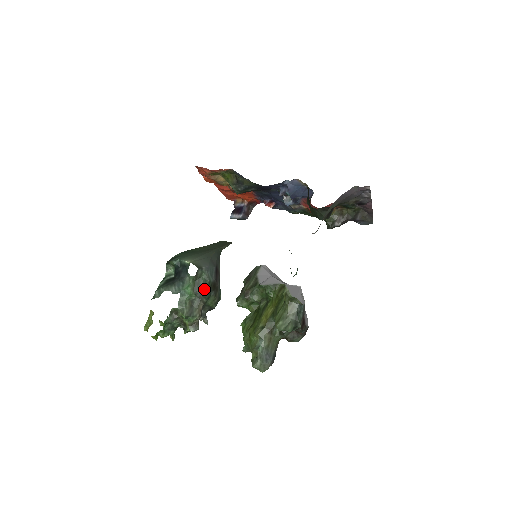
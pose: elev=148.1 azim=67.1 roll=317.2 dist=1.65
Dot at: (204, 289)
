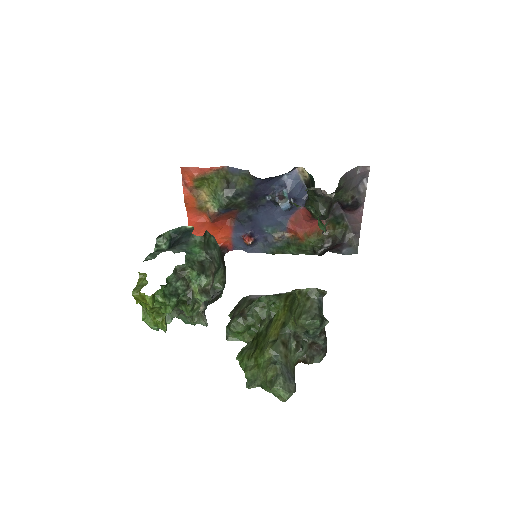
Dot at: (215, 251)
